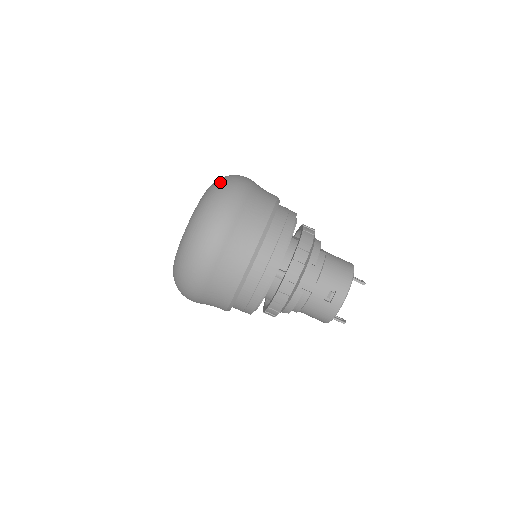
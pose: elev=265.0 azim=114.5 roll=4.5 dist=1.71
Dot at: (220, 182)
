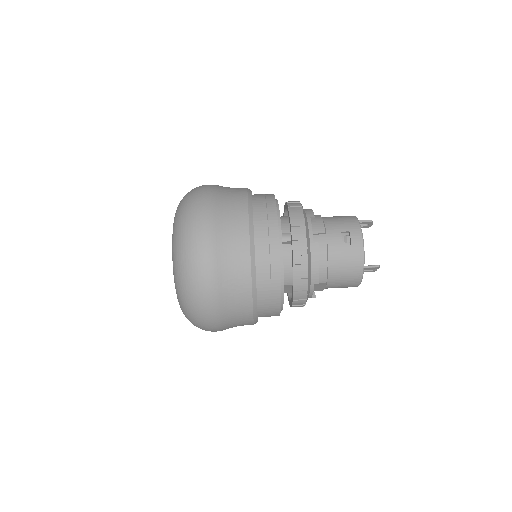
Dot at: occluded
